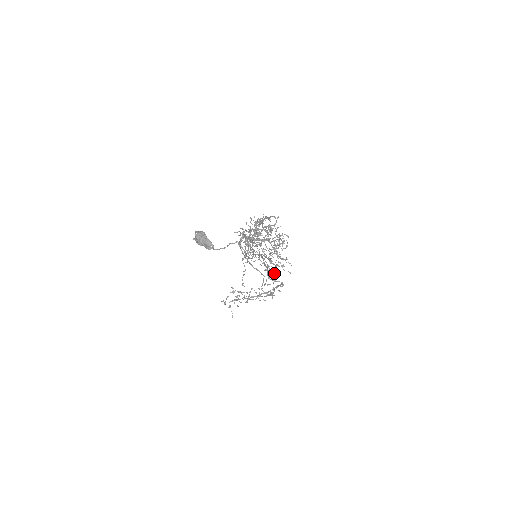
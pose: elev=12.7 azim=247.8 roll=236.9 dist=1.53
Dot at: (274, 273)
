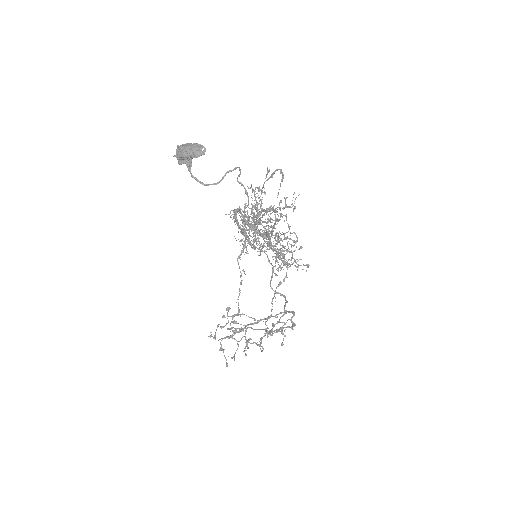
Dot at: occluded
